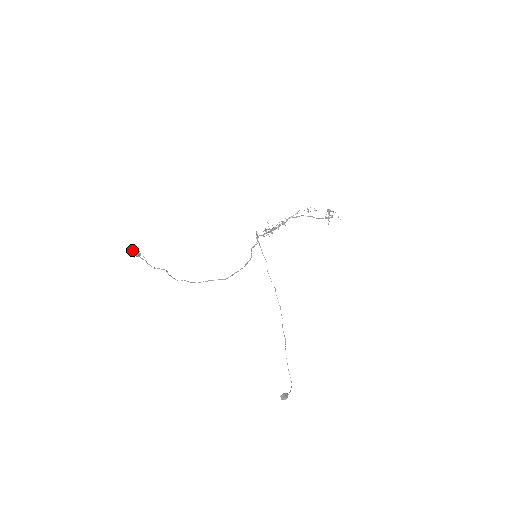
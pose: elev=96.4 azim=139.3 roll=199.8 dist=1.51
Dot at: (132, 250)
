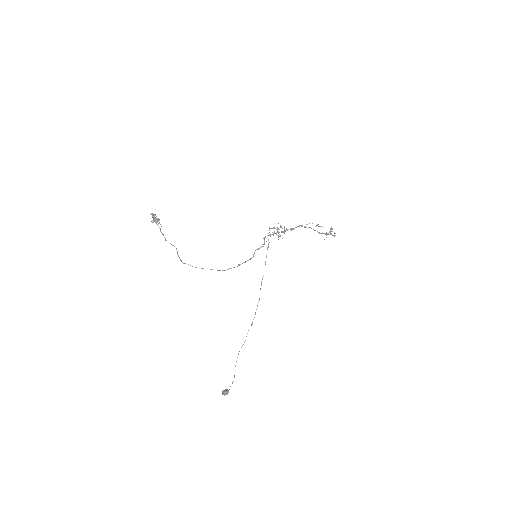
Dot at: (152, 214)
